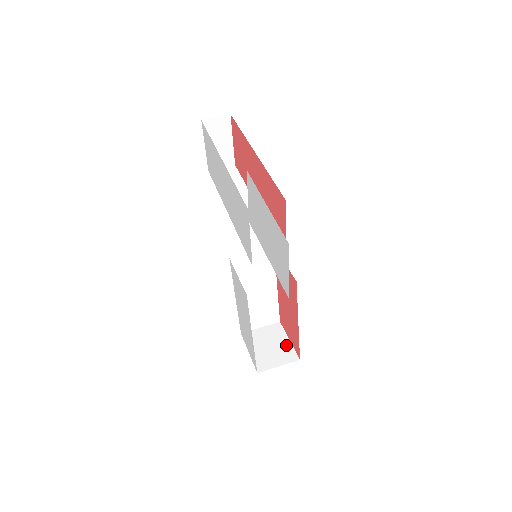
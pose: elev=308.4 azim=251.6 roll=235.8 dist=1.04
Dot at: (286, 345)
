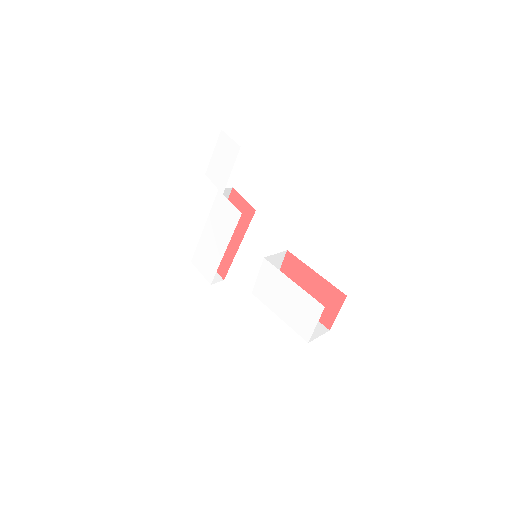
Dot at: (337, 311)
